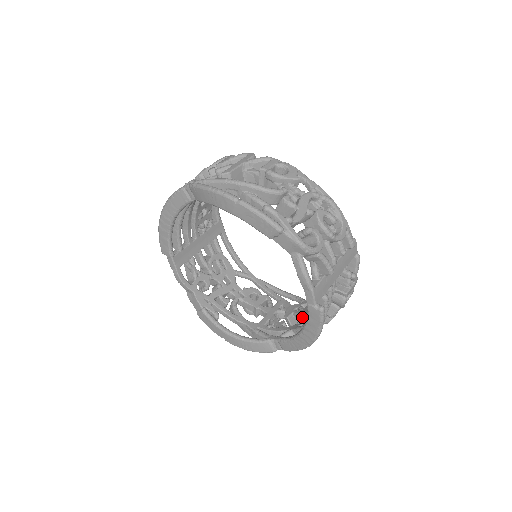
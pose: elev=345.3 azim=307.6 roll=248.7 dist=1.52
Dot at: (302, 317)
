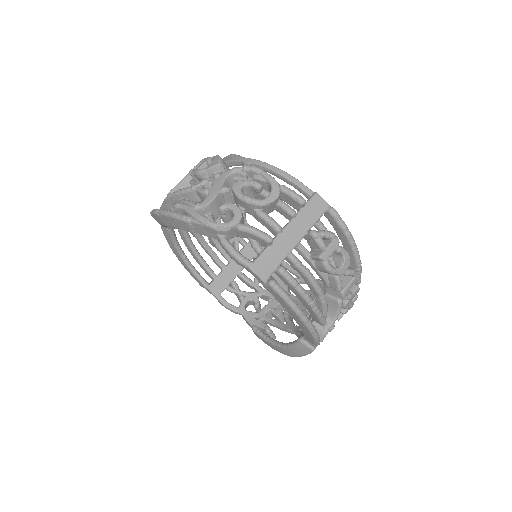
Dot at: occluded
